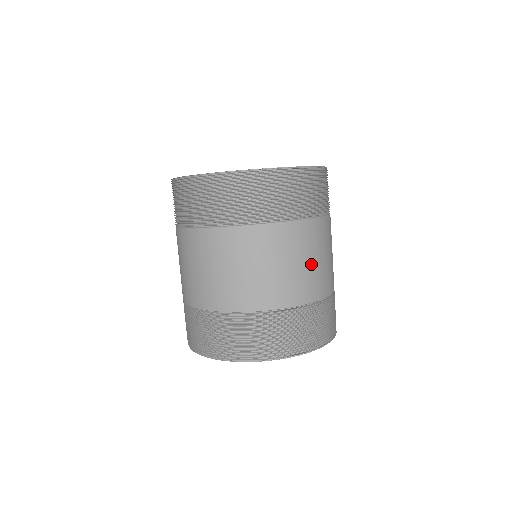
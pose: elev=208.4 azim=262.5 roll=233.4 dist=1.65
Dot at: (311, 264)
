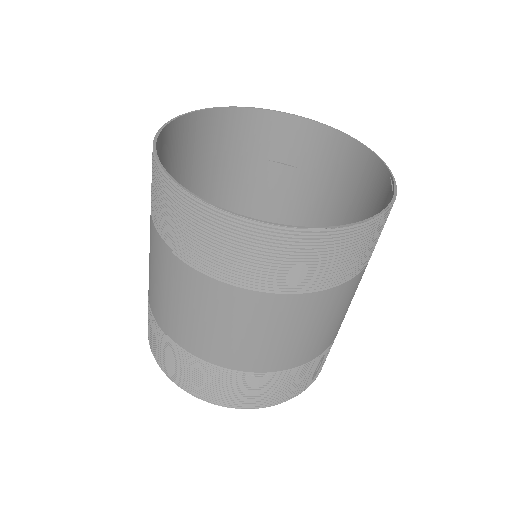
Dot at: occluded
